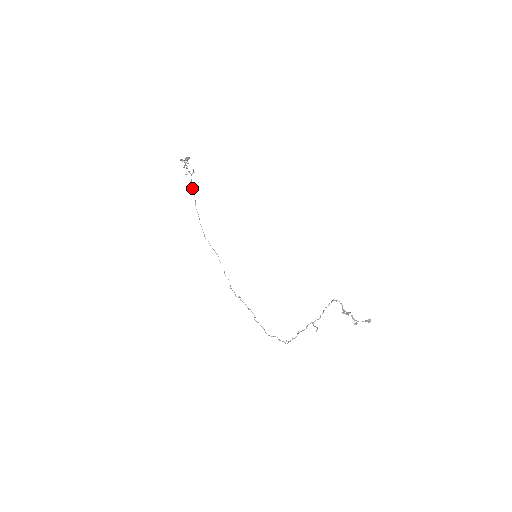
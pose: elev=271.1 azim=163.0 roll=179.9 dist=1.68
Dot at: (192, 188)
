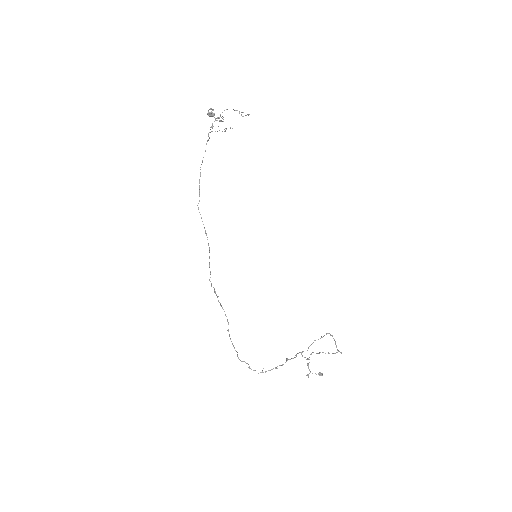
Dot at: occluded
